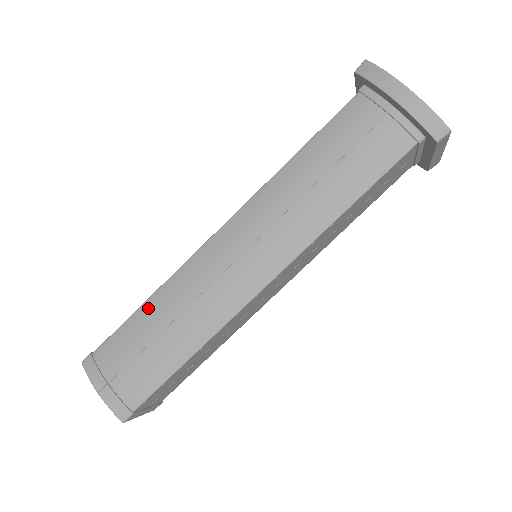
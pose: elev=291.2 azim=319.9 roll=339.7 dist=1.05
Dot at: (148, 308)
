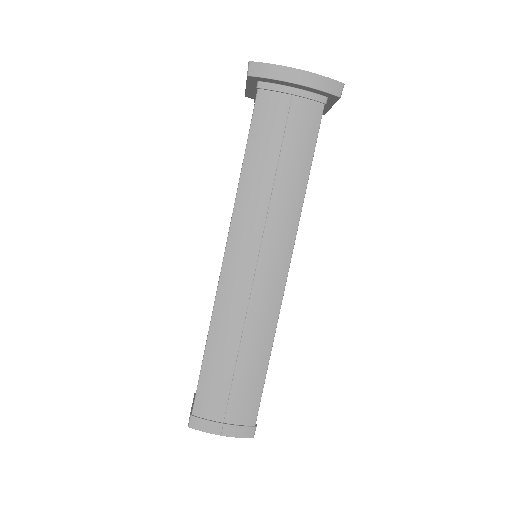
Dot at: (212, 351)
